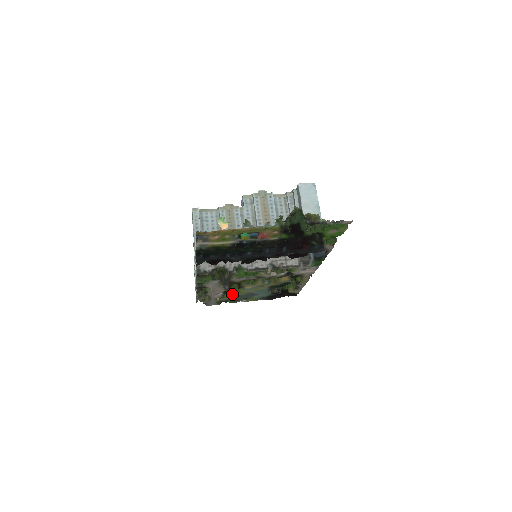
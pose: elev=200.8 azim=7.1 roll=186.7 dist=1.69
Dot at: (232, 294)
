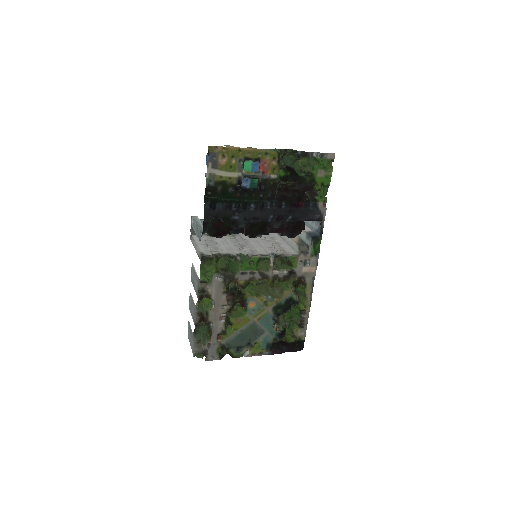
Dot at: (235, 324)
